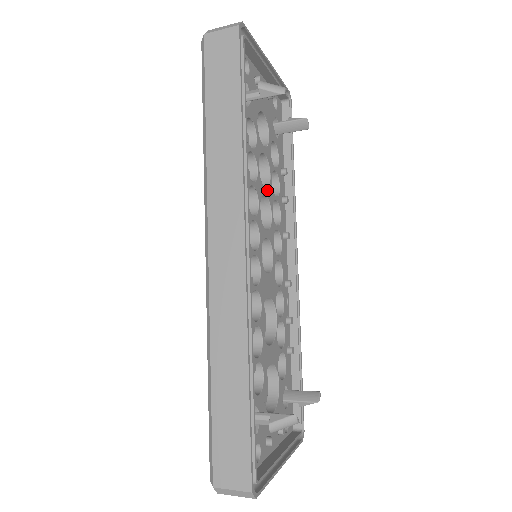
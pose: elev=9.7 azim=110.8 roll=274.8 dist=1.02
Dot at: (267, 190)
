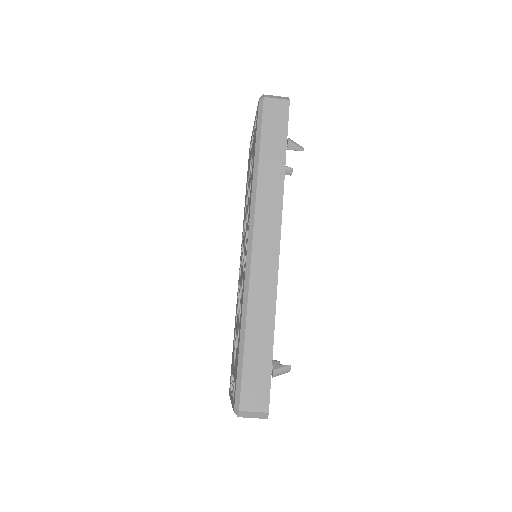
Dot at: occluded
